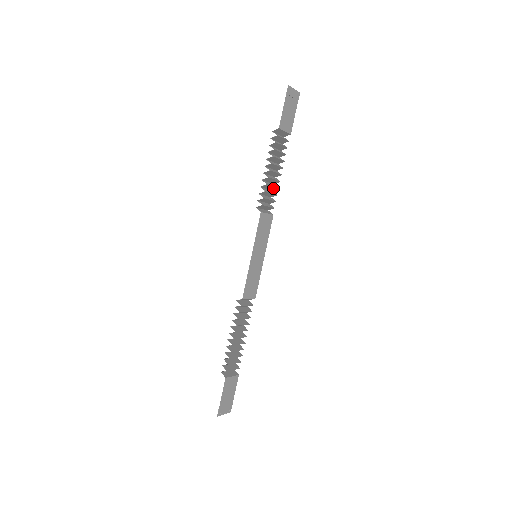
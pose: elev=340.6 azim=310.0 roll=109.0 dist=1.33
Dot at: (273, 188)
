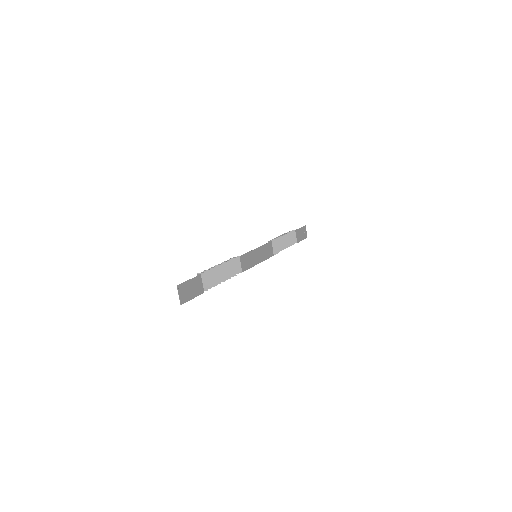
Dot at: occluded
